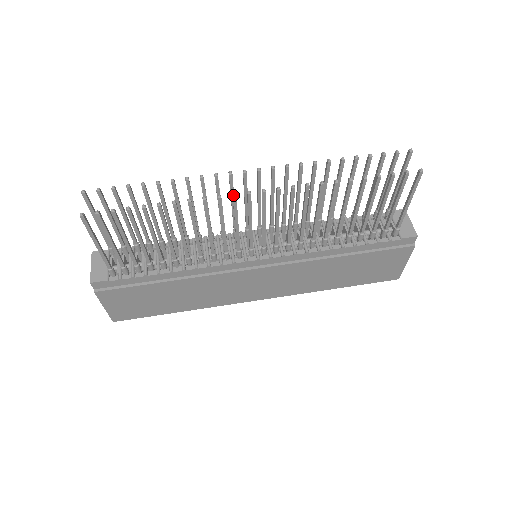
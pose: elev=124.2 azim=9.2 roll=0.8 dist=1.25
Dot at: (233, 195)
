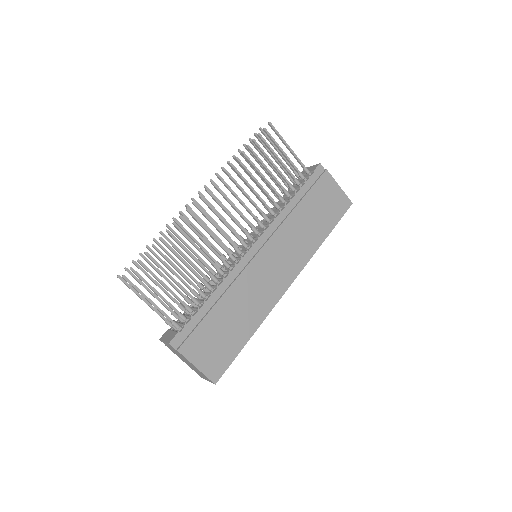
Dot at: (193, 203)
